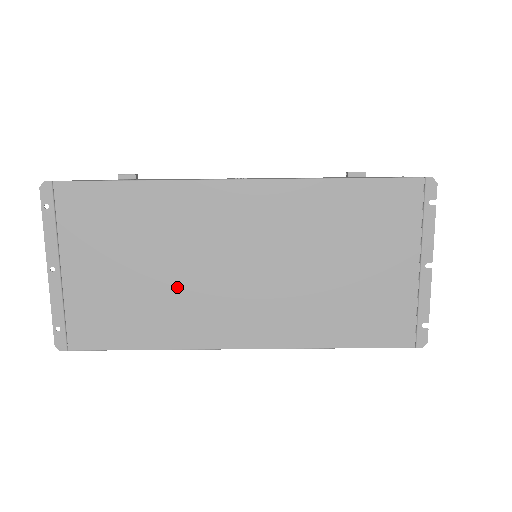
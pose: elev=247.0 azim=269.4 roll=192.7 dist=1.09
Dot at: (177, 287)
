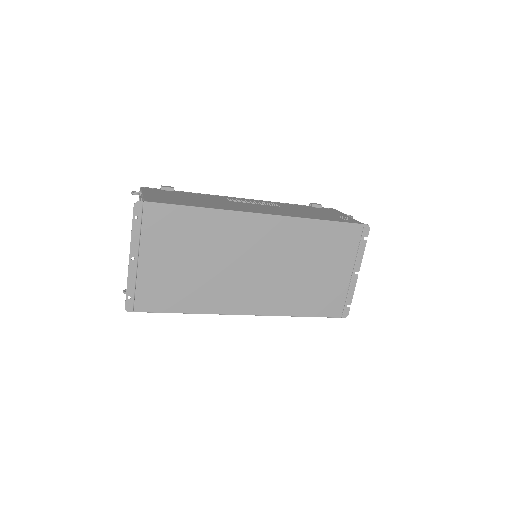
Dot at: (213, 276)
